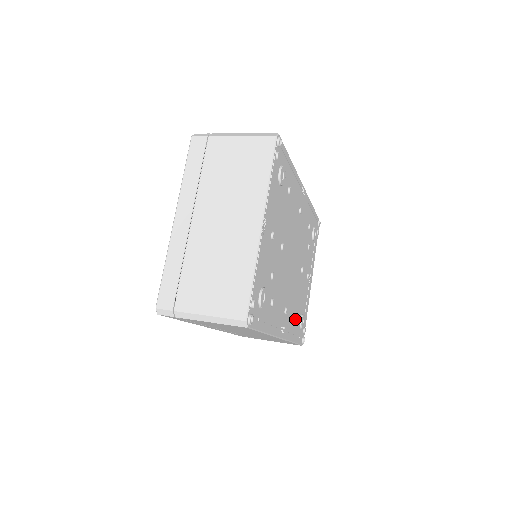
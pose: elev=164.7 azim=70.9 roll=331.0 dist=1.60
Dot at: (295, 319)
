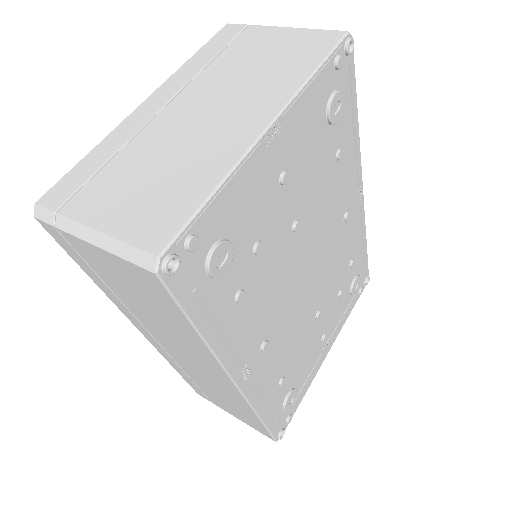
Dot at: (278, 382)
